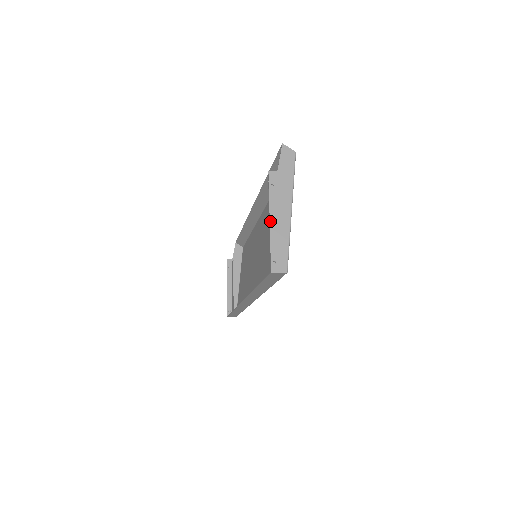
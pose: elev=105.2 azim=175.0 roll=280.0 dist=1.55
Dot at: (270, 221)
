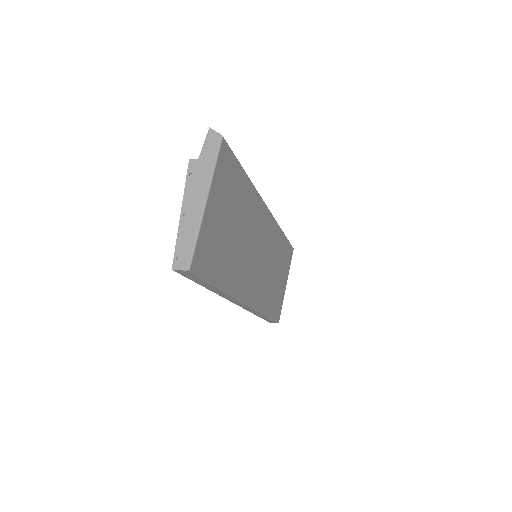
Dot at: (181, 213)
